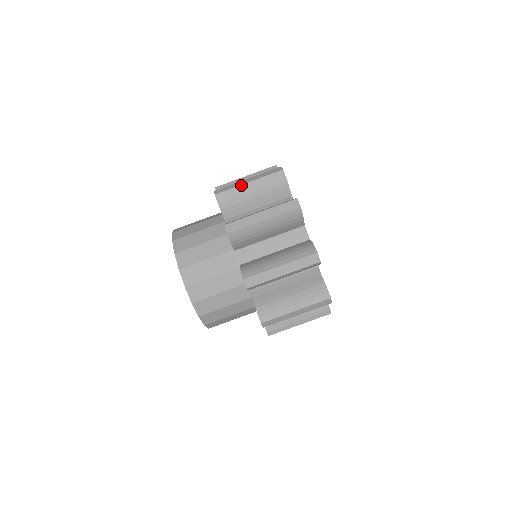
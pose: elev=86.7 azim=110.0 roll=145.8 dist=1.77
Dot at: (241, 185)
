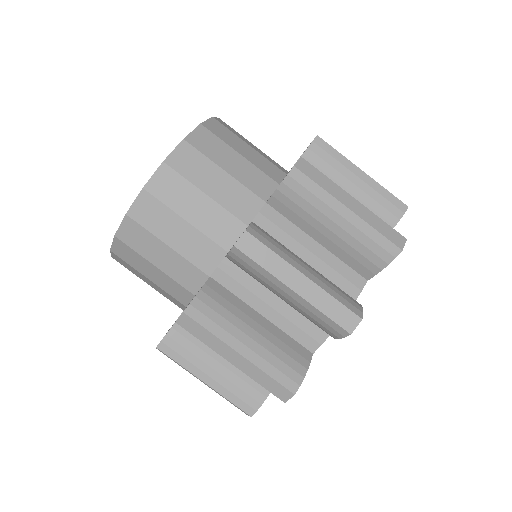
Dot at: (279, 280)
